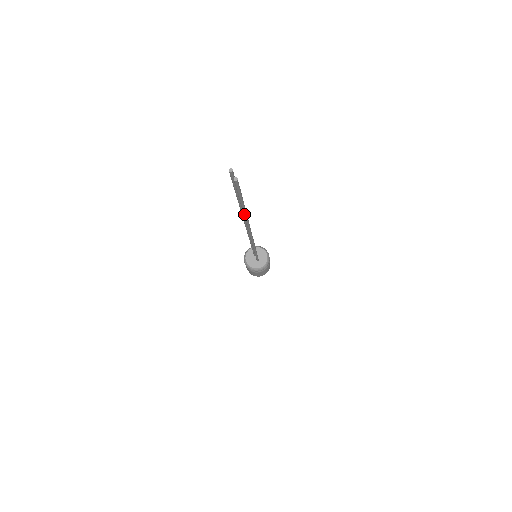
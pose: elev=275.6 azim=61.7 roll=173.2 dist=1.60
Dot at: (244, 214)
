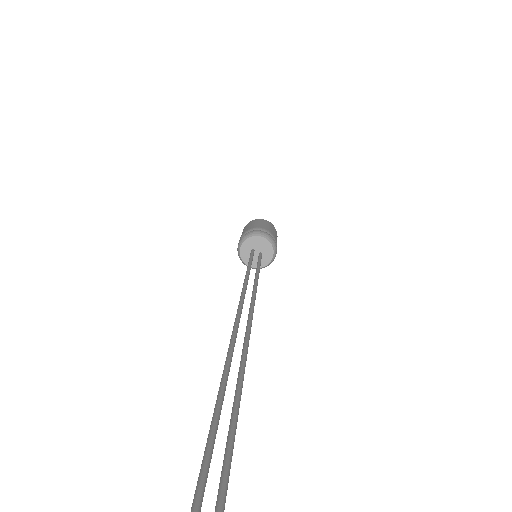
Dot at: (236, 411)
